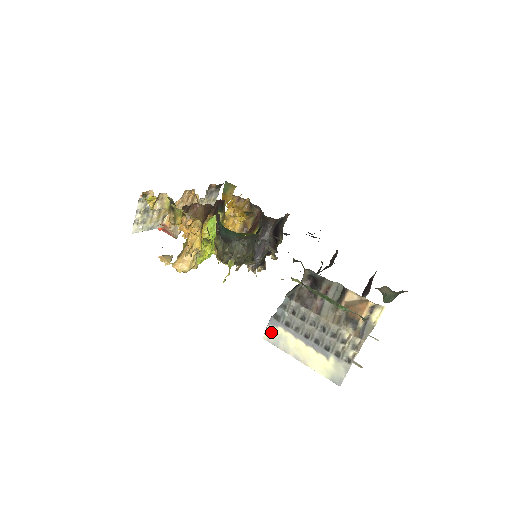
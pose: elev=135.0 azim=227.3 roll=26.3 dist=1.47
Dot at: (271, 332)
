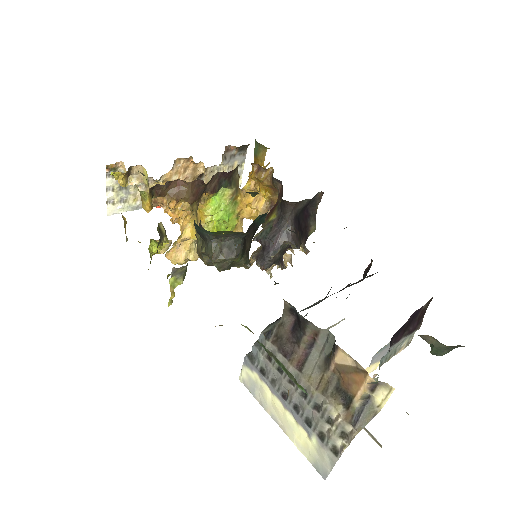
Dot at: (246, 374)
